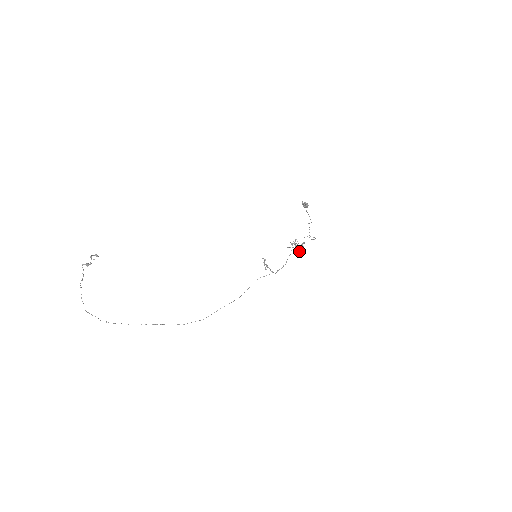
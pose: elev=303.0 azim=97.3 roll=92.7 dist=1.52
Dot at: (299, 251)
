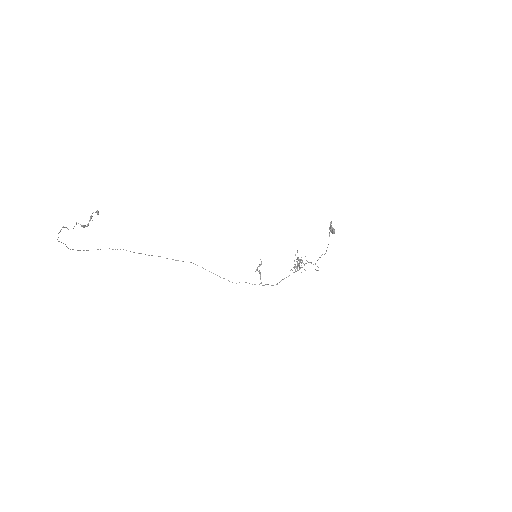
Dot at: (297, 268)
